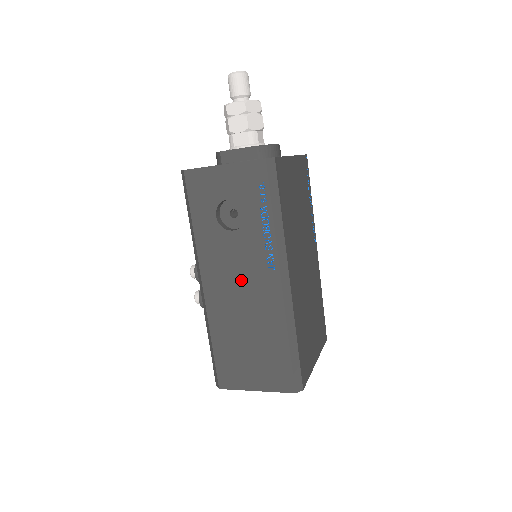
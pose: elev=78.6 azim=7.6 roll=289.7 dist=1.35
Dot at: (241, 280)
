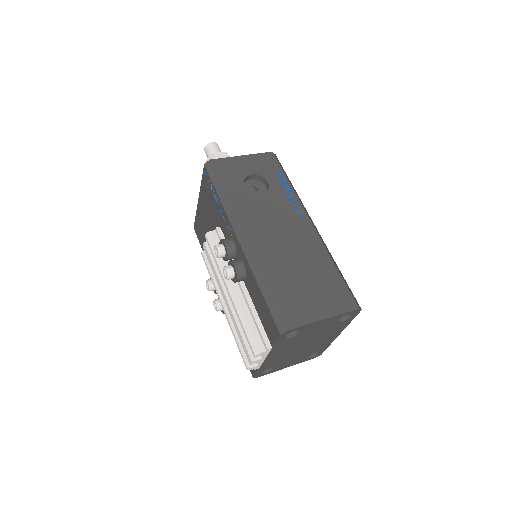
Dot at: (279, 226)
